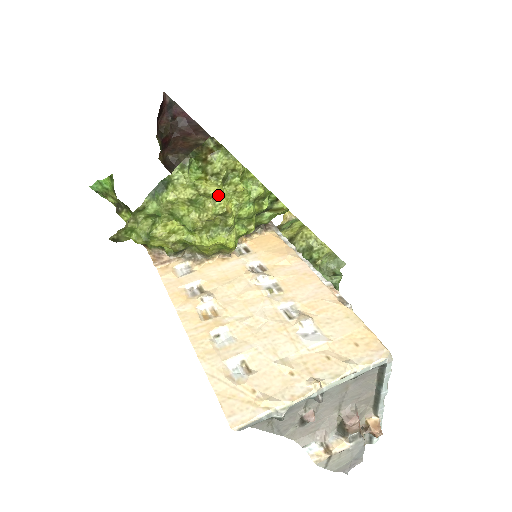
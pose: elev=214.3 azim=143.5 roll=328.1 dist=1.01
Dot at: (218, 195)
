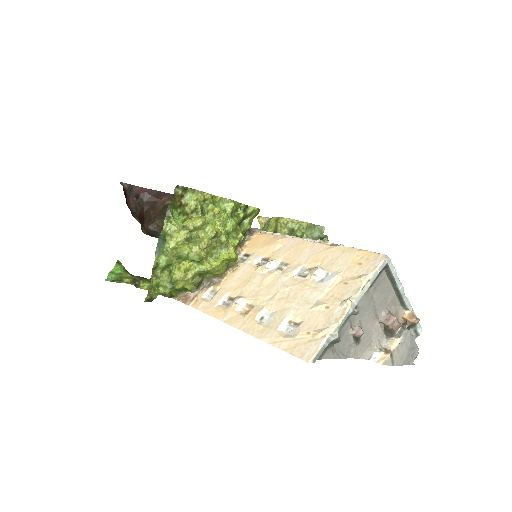
Dot at: (204, 224)
